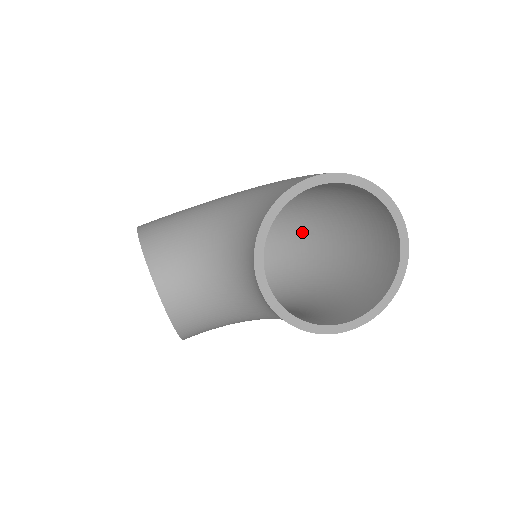
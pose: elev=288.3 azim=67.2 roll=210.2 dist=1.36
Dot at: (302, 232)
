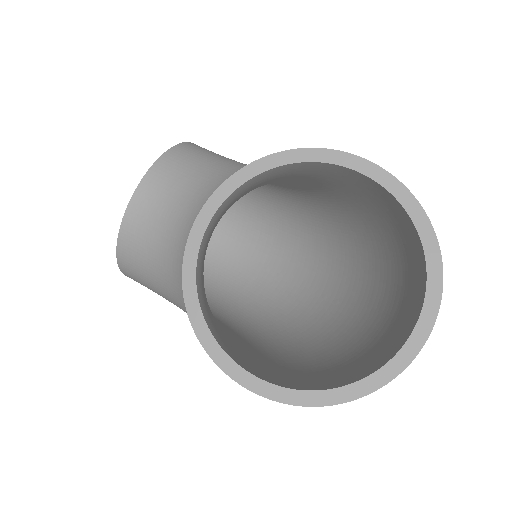
Dot at: (327, 294)
